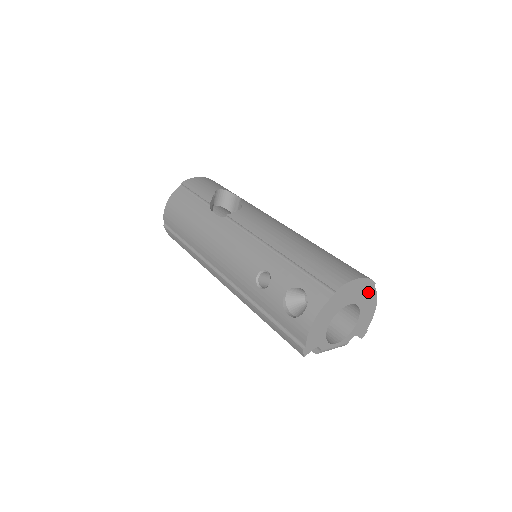
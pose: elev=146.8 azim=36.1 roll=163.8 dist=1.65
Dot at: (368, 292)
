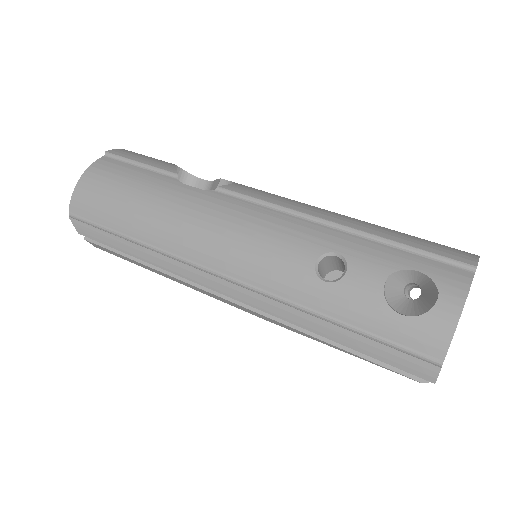
Dot at: occluded
